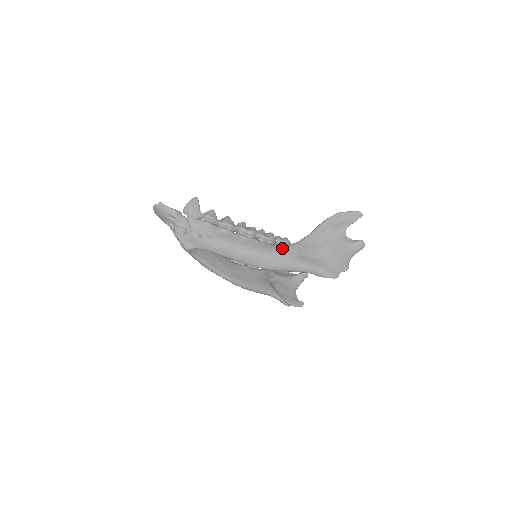
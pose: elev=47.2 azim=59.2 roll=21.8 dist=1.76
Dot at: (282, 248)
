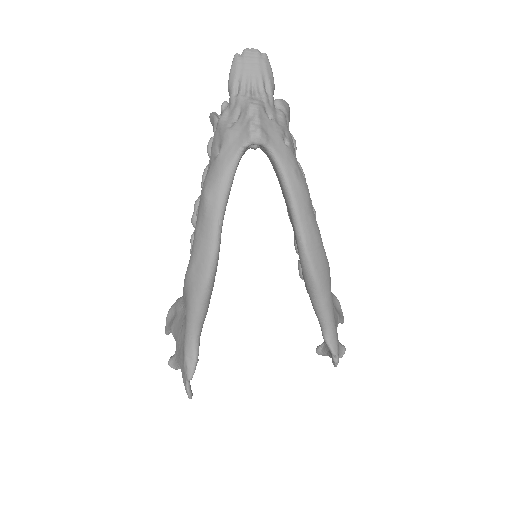
Dot at: occluded
